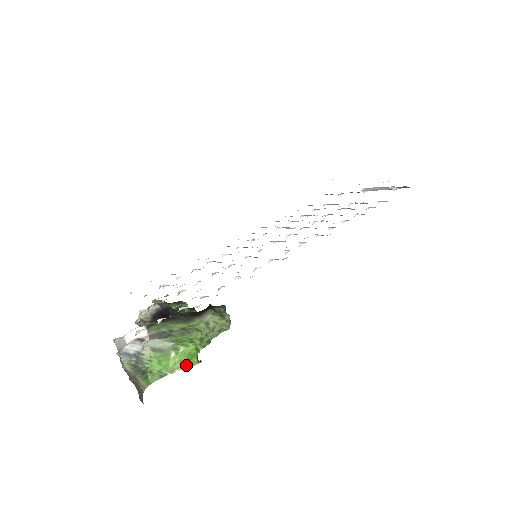
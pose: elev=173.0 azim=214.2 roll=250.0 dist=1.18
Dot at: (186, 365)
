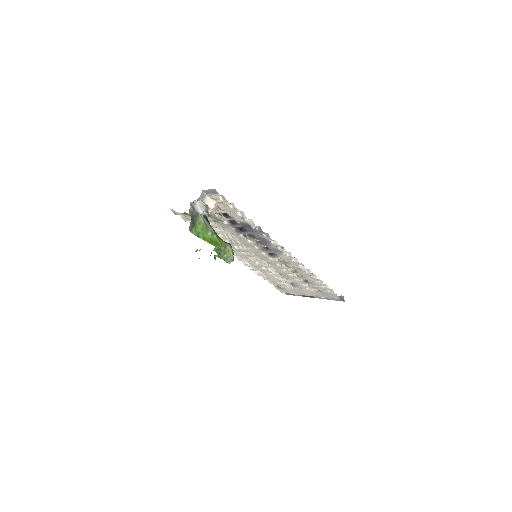
Dot at: (213, 244)
